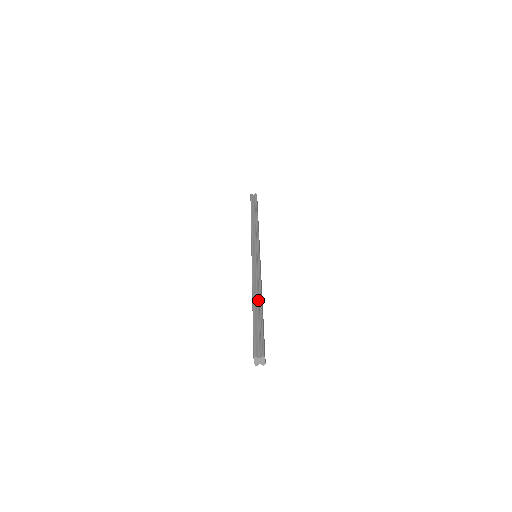
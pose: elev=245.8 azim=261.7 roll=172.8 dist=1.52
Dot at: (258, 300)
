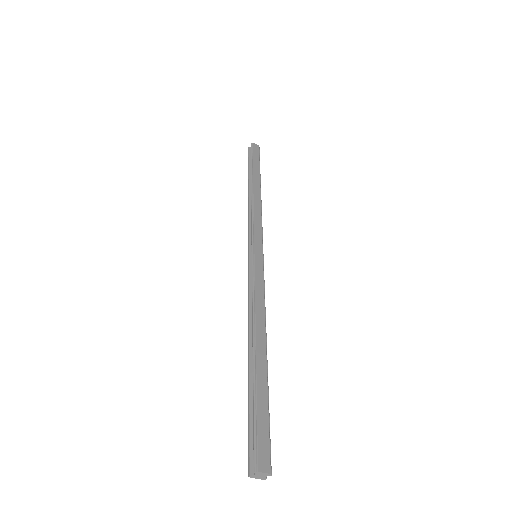
Dot at: (252, 349)
